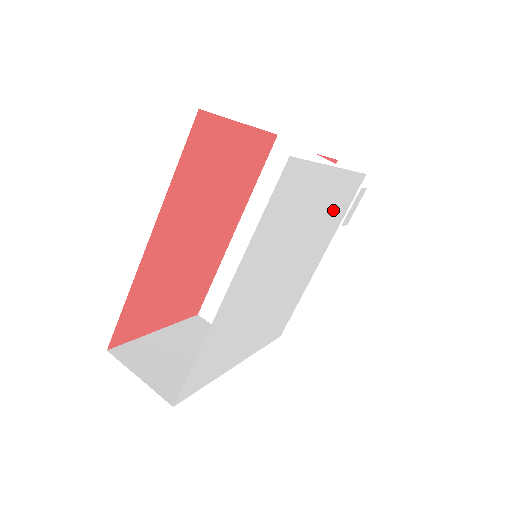
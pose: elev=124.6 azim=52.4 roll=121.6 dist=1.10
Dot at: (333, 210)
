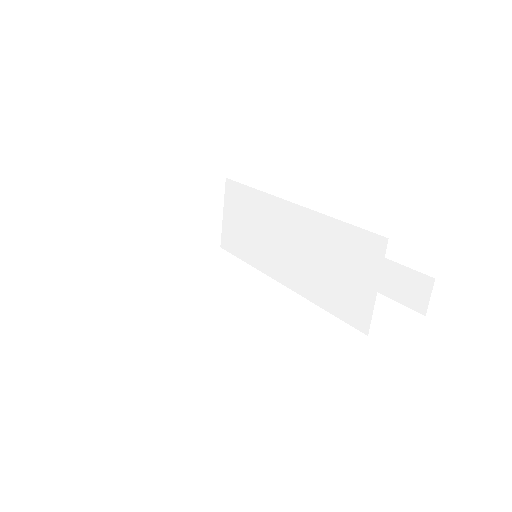
Dot at: occluded
